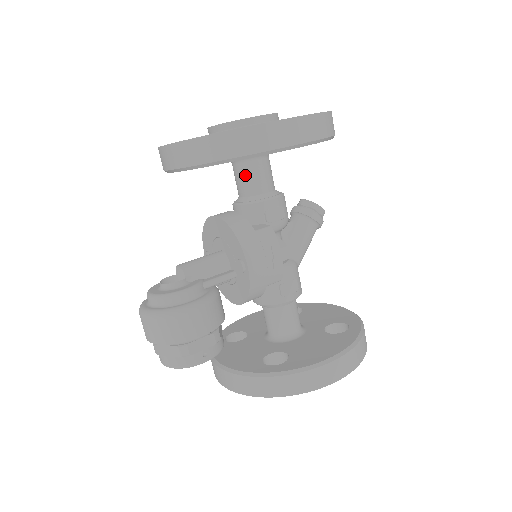
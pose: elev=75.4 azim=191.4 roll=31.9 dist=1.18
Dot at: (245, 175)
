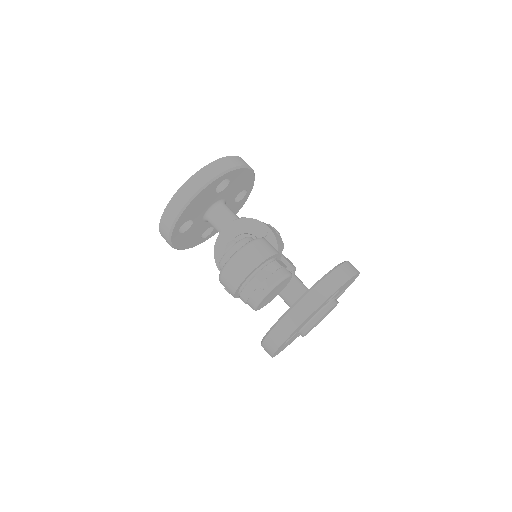
Dot at: (223, 211)
